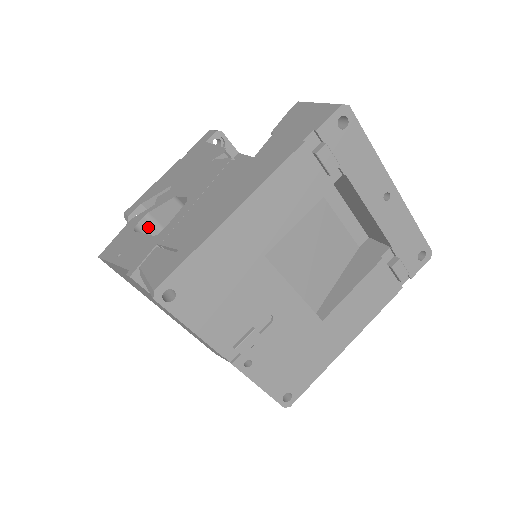
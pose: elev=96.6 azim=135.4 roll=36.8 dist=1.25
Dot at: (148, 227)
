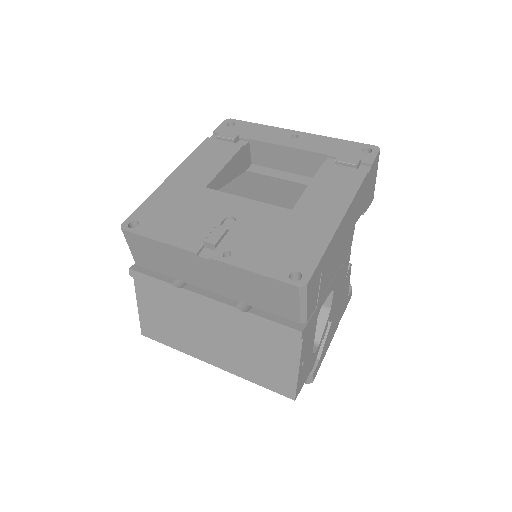
Dot at: occluded
